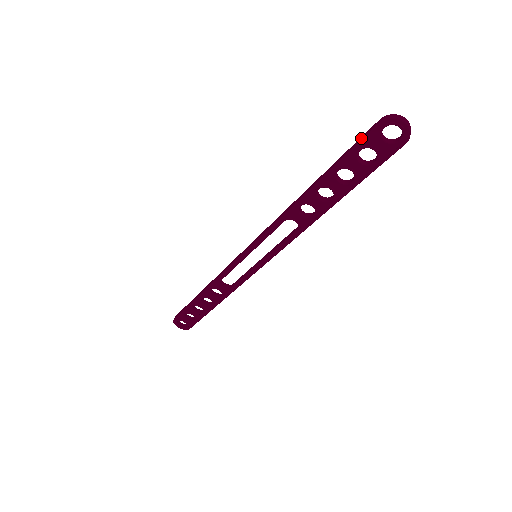
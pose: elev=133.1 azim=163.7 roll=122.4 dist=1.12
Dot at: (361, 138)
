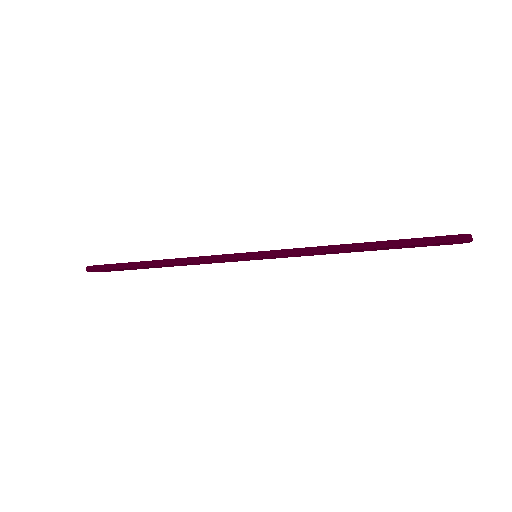
Dot at: (437, 240)
